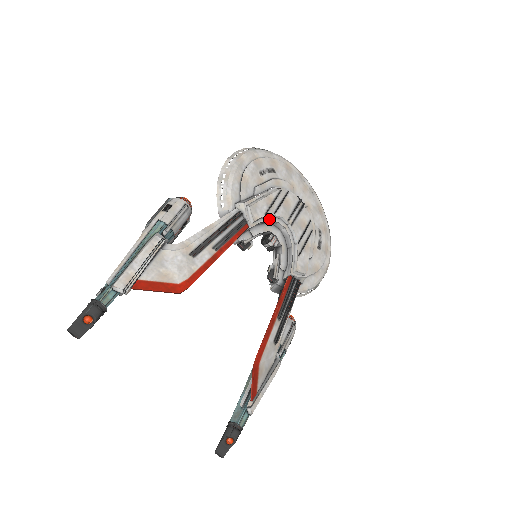
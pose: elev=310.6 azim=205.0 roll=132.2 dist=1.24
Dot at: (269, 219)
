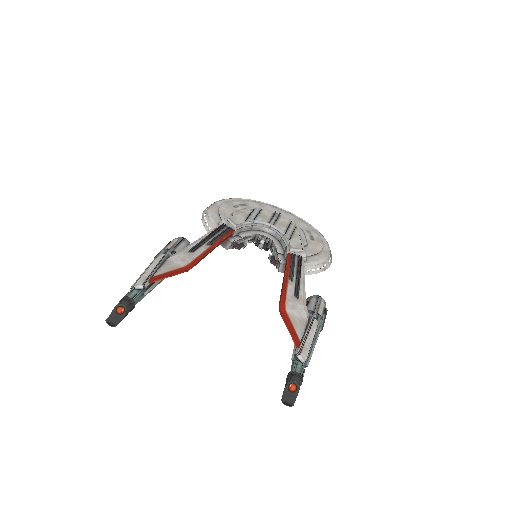
Dot at: (251, 225)
